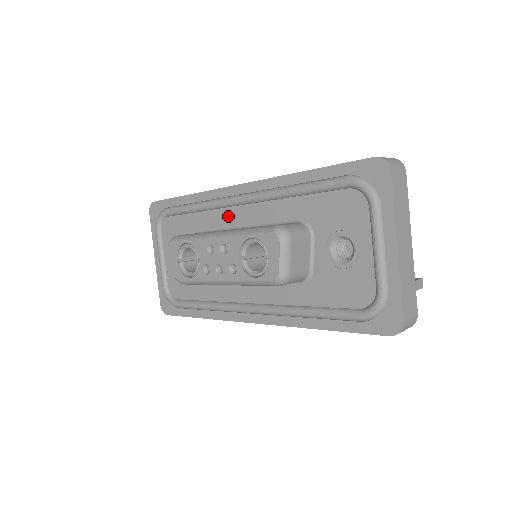
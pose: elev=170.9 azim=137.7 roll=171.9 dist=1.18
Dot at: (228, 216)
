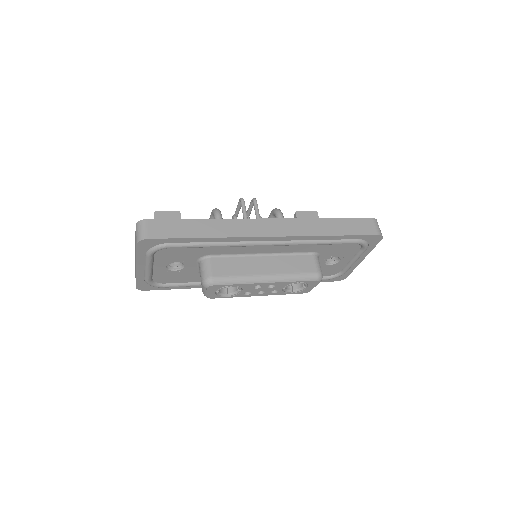
Dot at: (250, 249)
